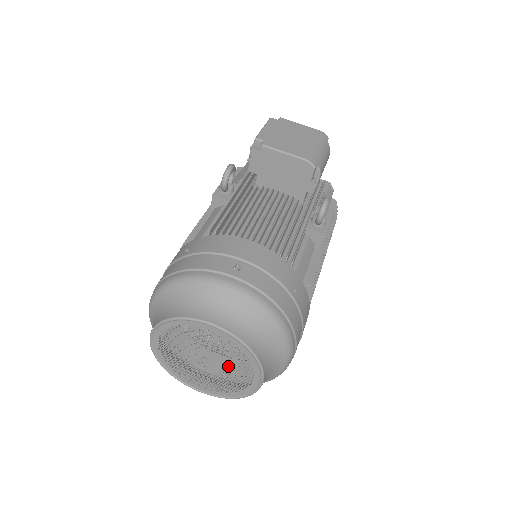
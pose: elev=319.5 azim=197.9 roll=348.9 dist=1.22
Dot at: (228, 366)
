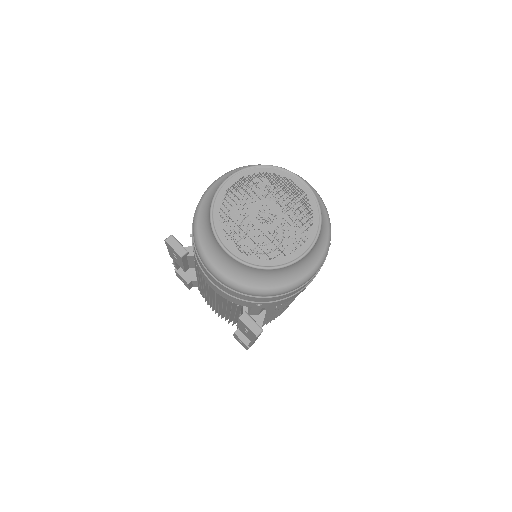
Dot at: occluded
